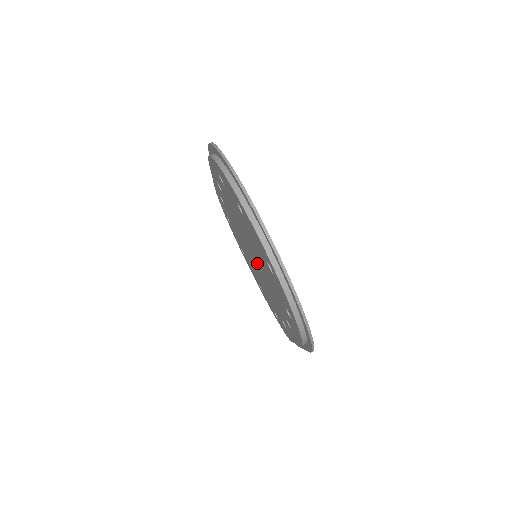
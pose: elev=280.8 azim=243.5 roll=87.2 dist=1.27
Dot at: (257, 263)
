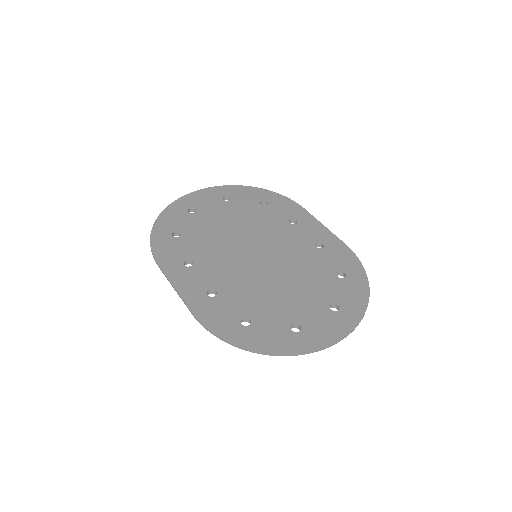
Dot at: occluded
